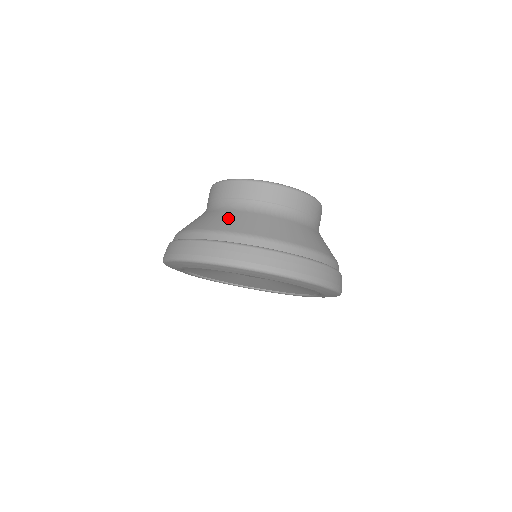
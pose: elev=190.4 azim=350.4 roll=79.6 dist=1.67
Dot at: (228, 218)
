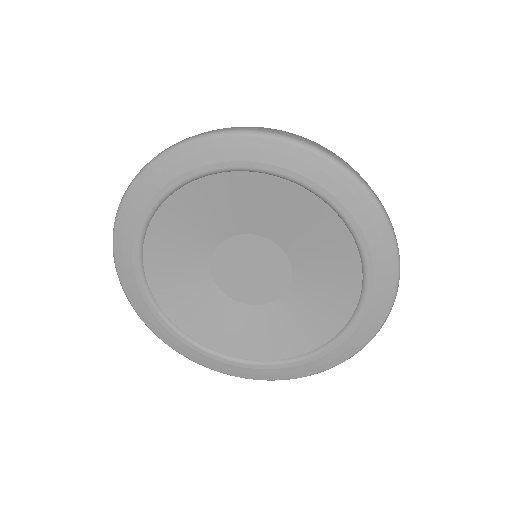
Dot at: occluded
